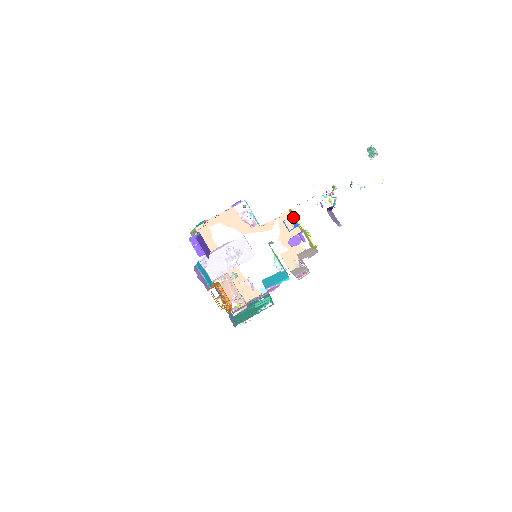
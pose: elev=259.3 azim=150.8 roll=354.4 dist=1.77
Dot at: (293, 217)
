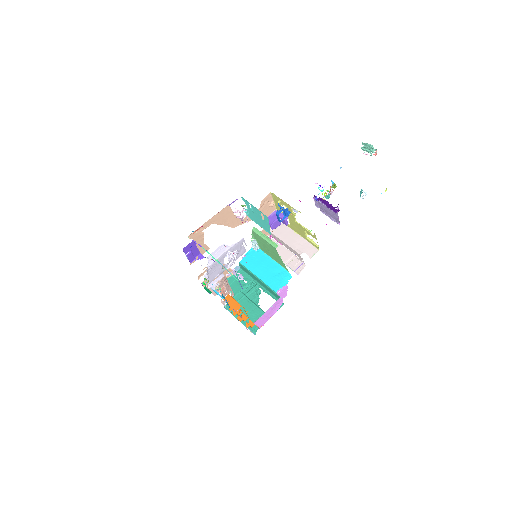
Dot at: (286, 209)
